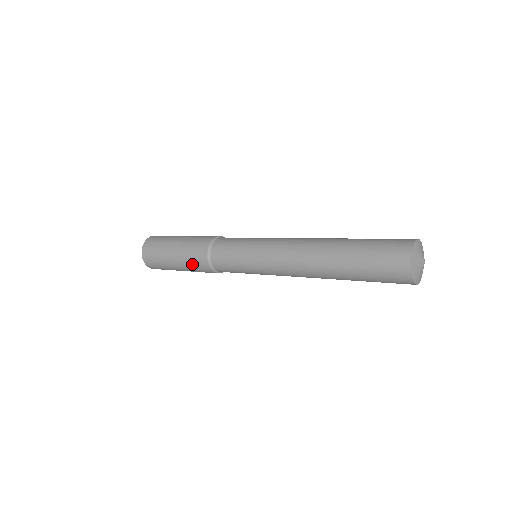
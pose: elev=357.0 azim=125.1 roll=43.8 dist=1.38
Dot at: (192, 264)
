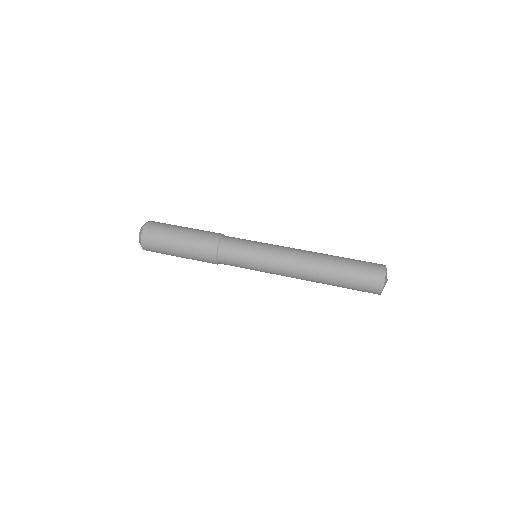
Dot at: occluded
